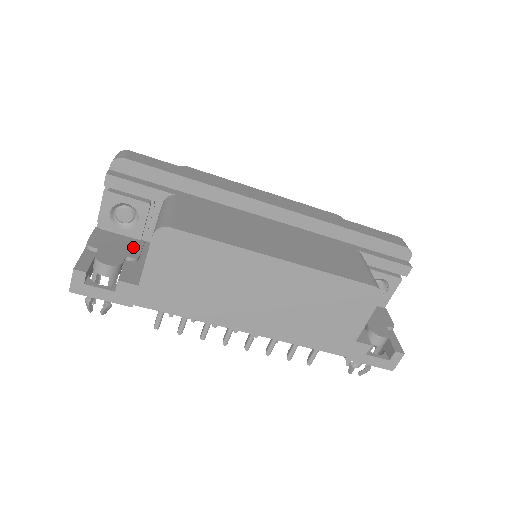
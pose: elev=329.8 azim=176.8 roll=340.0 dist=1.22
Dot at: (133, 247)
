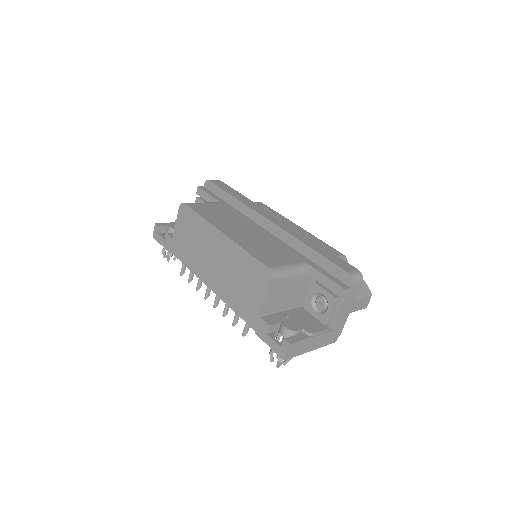
Dot at: occluded
